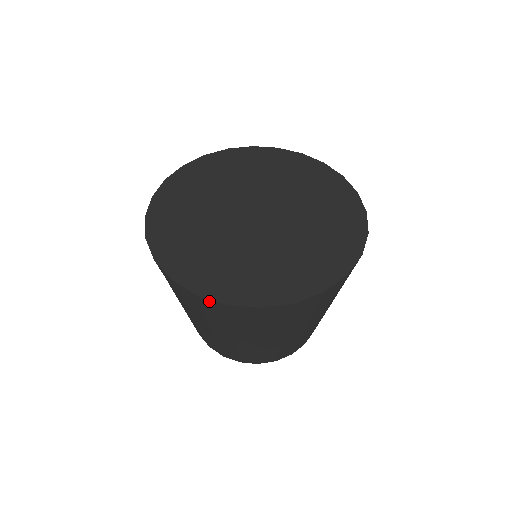
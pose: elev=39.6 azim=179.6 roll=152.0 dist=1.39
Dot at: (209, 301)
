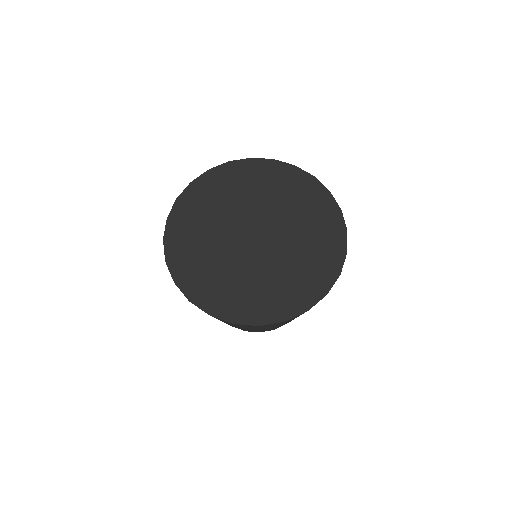
Dot at: occluded
